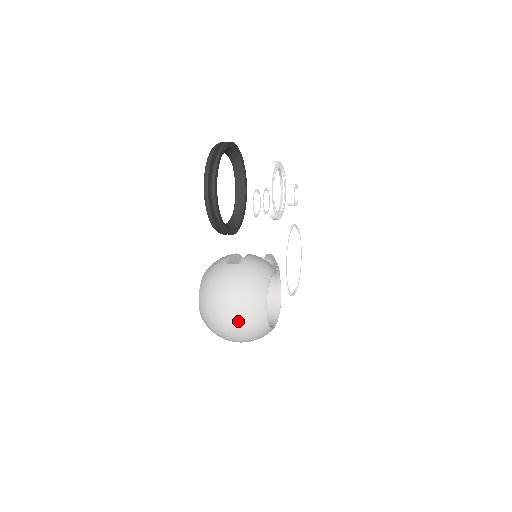
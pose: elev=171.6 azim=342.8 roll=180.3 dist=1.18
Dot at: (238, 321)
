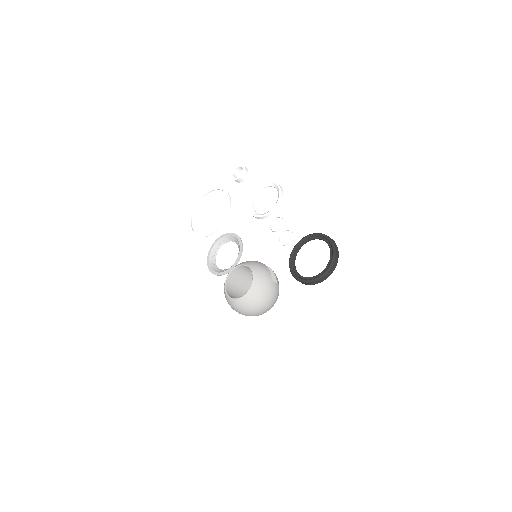
Dot at: (261, 313)
